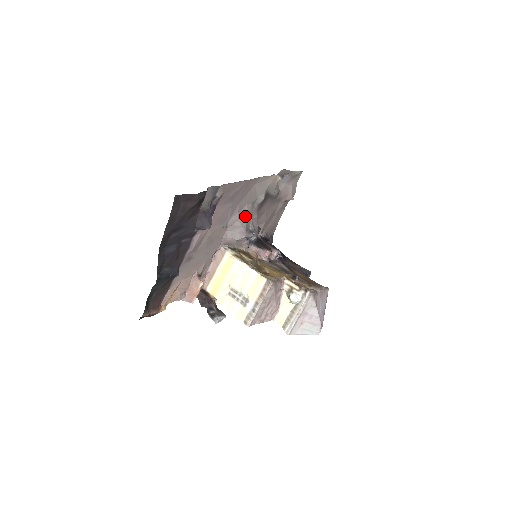
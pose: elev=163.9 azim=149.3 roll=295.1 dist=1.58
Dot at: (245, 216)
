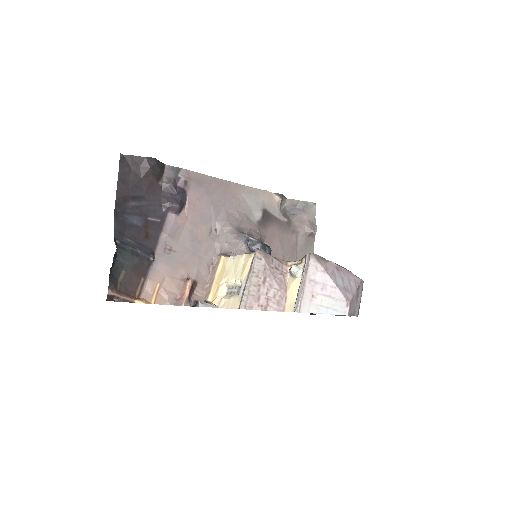
Dot at: (236, 221)
